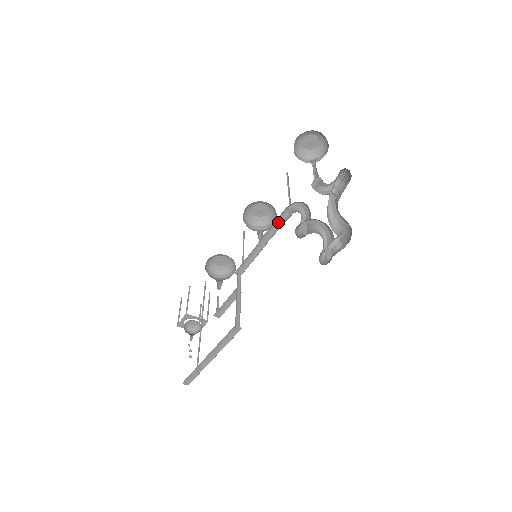
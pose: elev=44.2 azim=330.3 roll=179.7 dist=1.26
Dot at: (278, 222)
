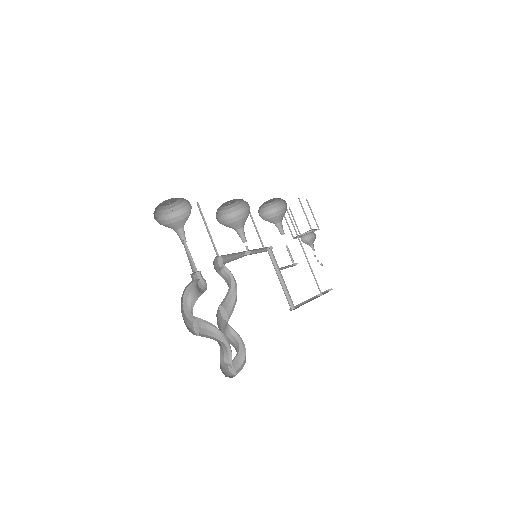
Dot at: (230, 254)
